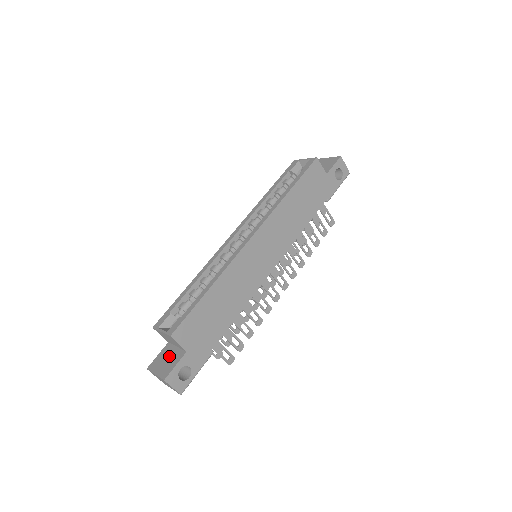
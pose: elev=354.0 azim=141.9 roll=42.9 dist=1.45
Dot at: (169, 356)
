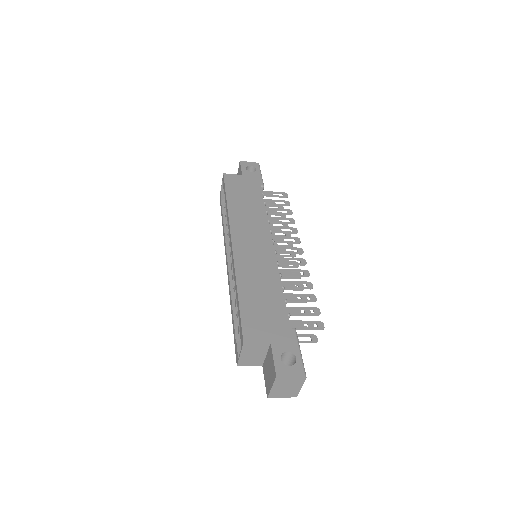
Dot at: (268, 366)
